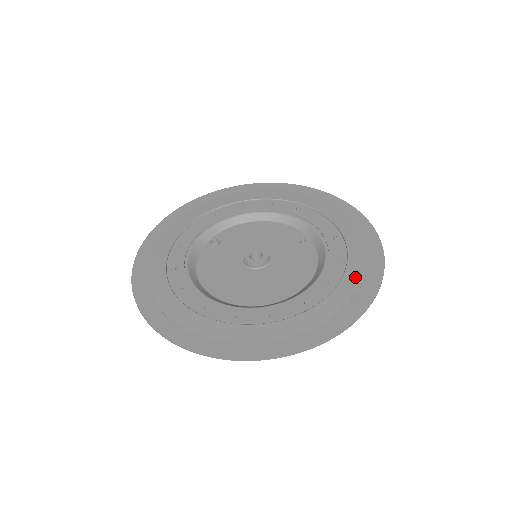
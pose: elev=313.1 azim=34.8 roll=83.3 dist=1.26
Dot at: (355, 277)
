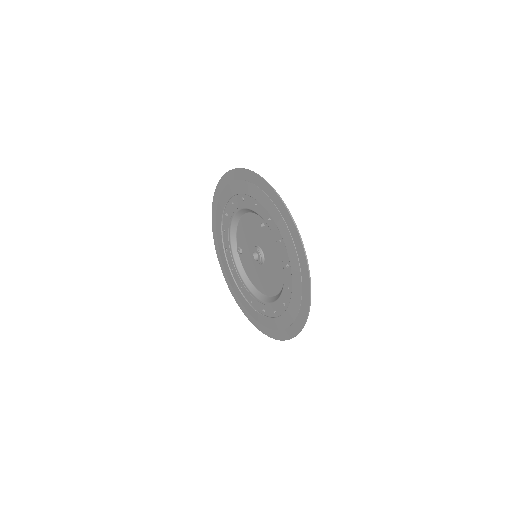
Dot at: (293, 255)
